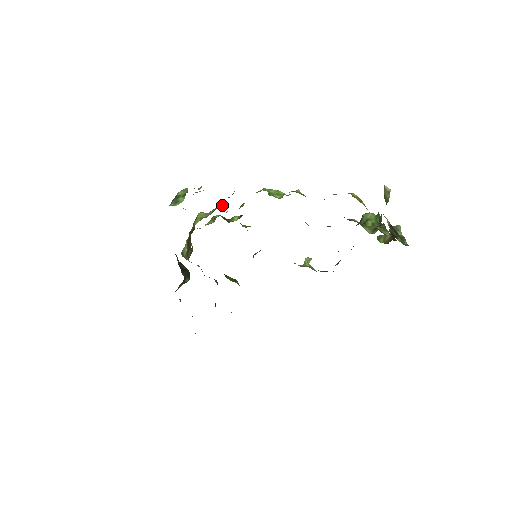
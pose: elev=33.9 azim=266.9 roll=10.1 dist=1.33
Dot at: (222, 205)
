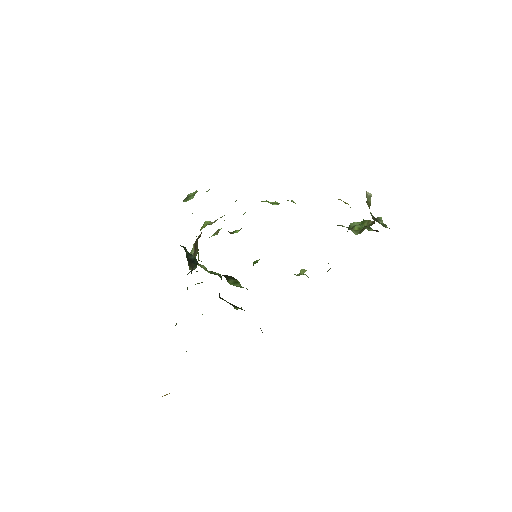
Dot at: occluded
